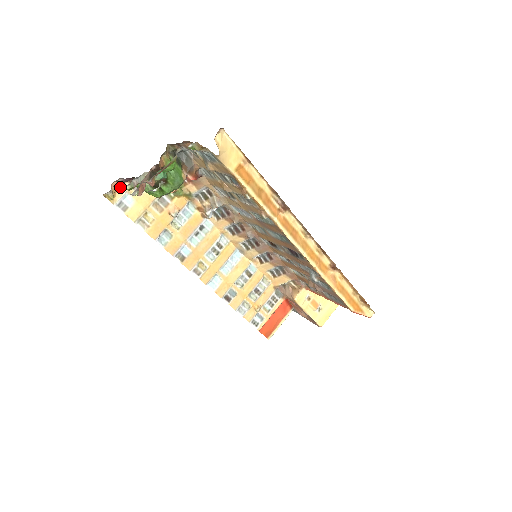
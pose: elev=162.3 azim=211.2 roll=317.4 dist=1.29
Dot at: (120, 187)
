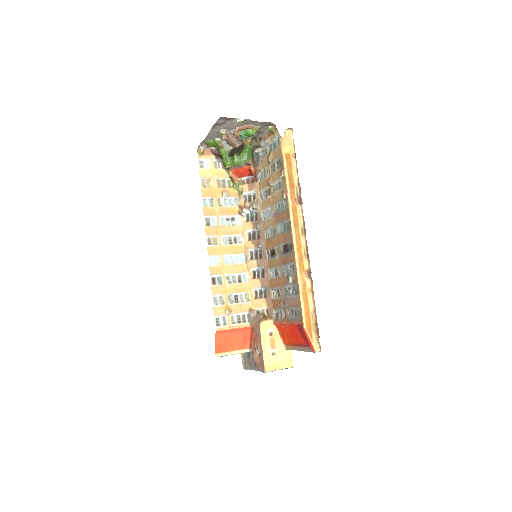
Dot at: (209, 155)
